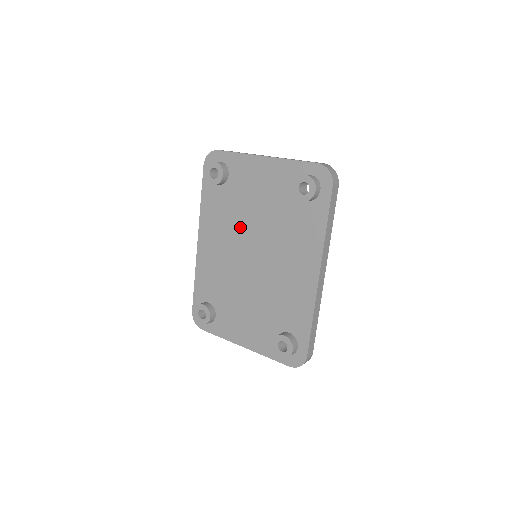
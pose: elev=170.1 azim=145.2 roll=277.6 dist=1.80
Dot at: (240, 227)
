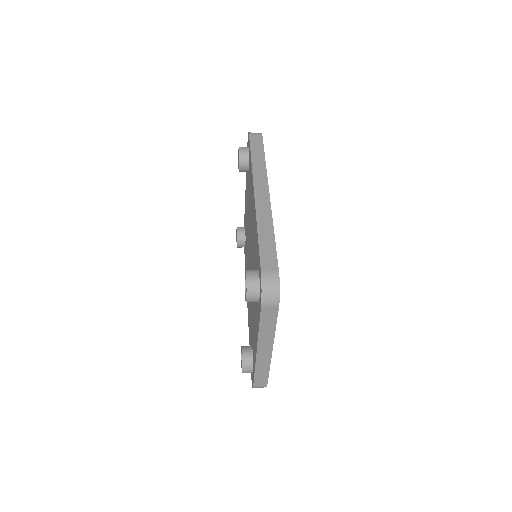
Dot at: occluded
